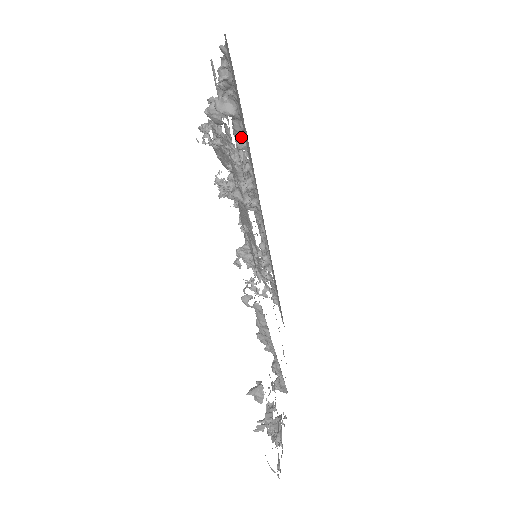
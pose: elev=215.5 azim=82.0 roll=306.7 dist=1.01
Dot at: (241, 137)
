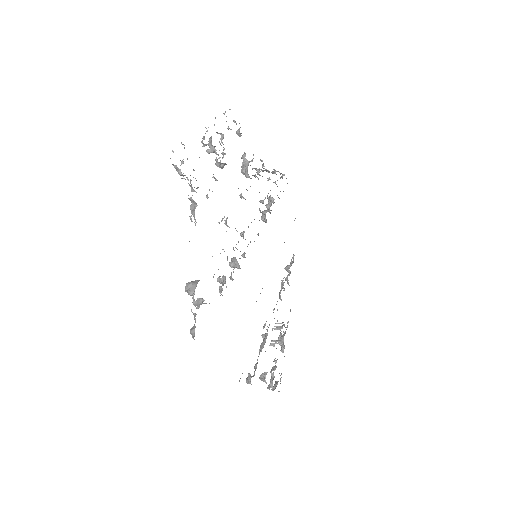
Dot at: (222, 295)
